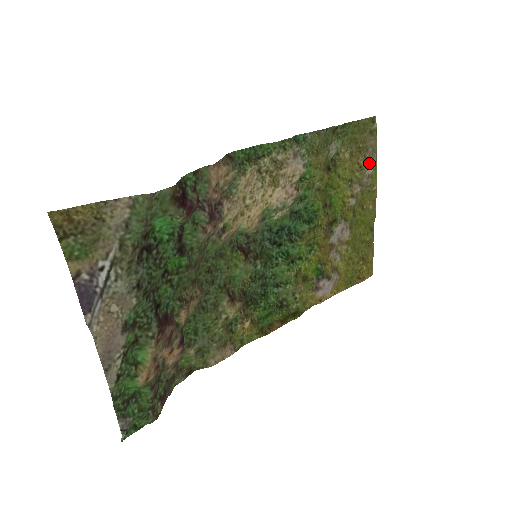
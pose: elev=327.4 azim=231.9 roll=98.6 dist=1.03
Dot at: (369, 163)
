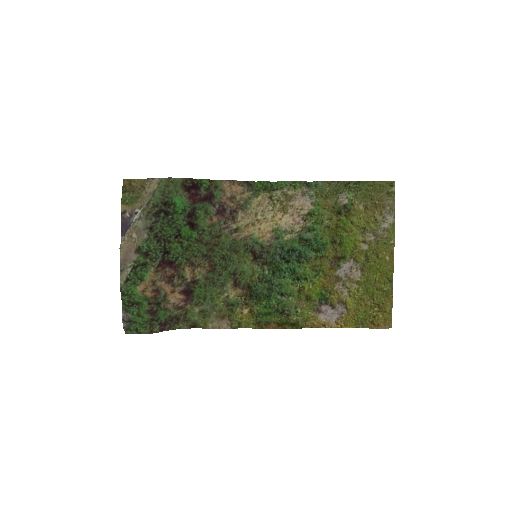
Dot at: (385, 218)
